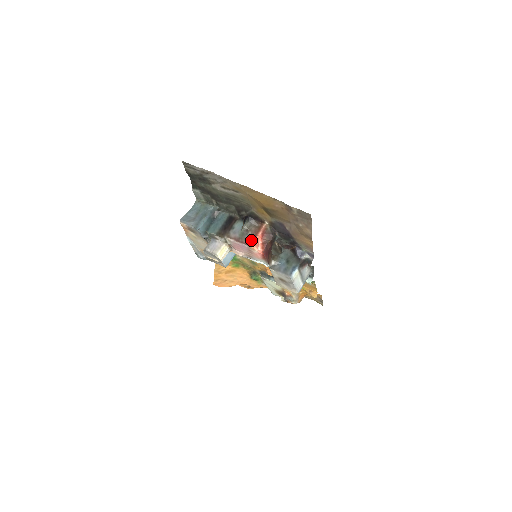
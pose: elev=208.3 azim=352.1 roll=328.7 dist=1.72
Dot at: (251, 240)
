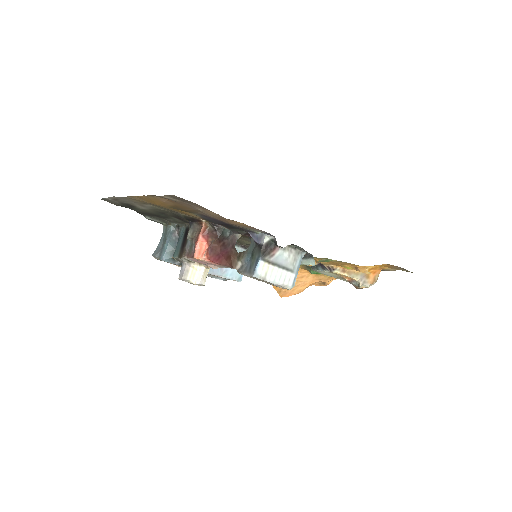
Dot at: (194, 250)
